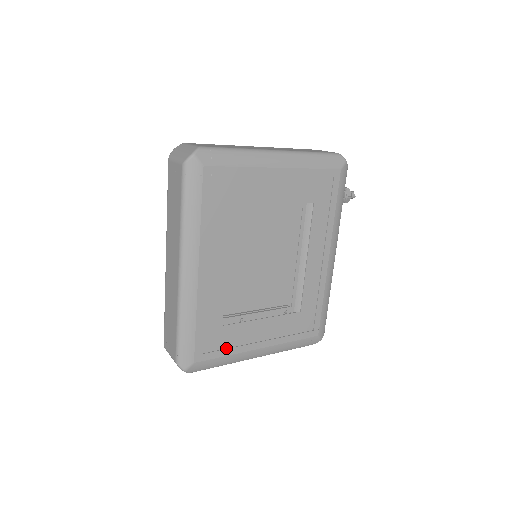
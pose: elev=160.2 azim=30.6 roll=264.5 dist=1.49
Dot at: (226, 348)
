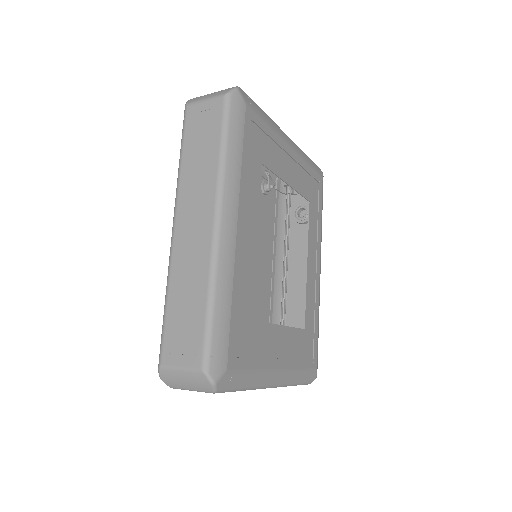
Dot at: (253, 357)
